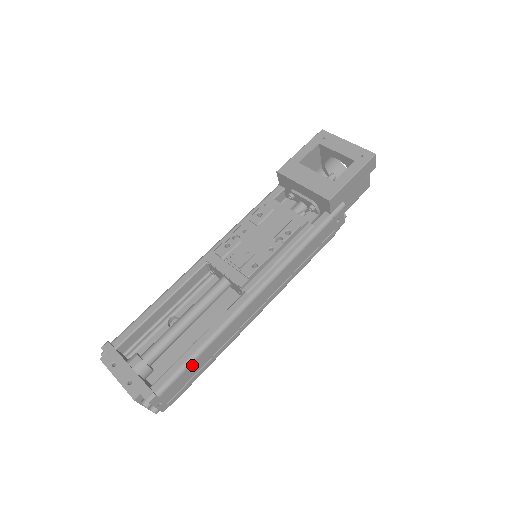
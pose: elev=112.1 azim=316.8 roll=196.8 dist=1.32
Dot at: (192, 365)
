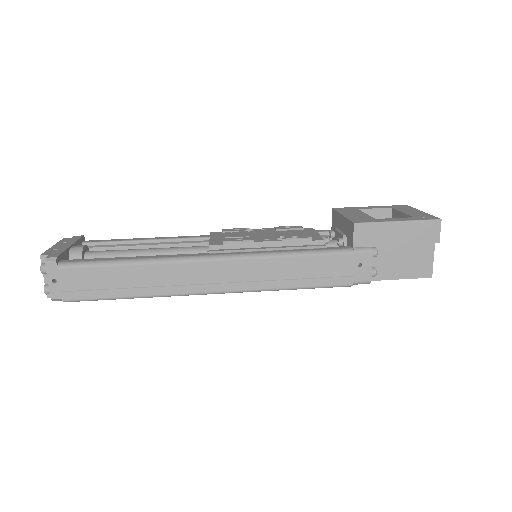
Dot at: (108, 269)
